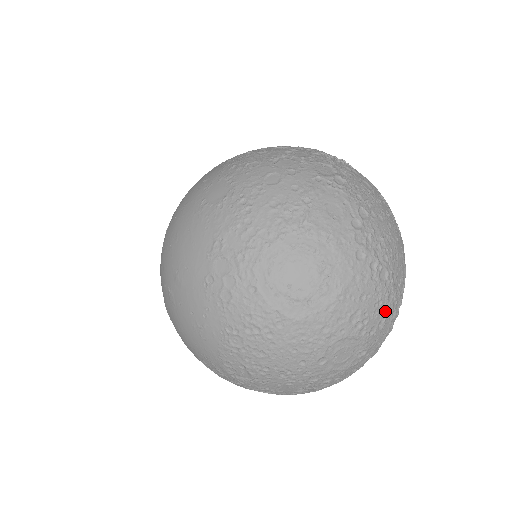
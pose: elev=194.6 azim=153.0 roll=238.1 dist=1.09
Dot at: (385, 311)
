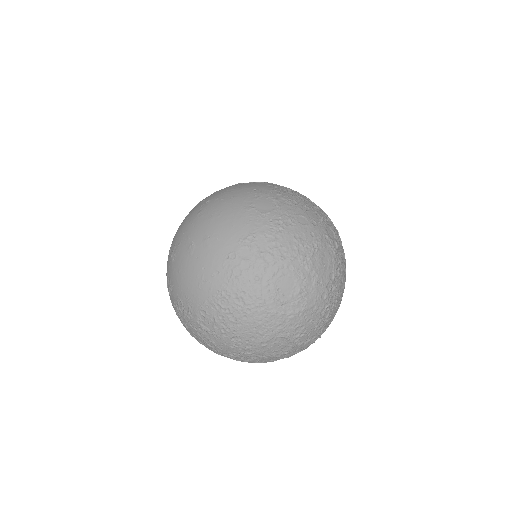
Dot at: (313, 335)
